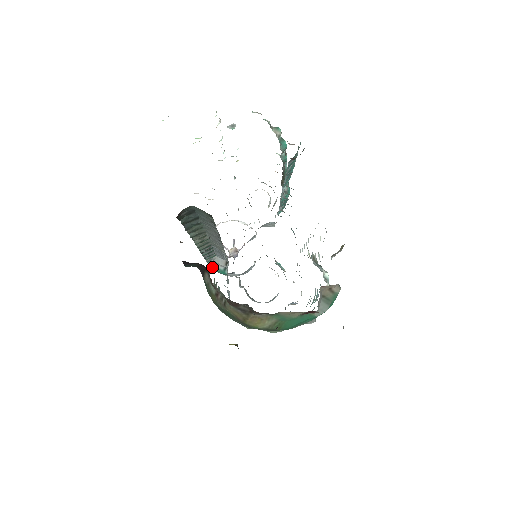
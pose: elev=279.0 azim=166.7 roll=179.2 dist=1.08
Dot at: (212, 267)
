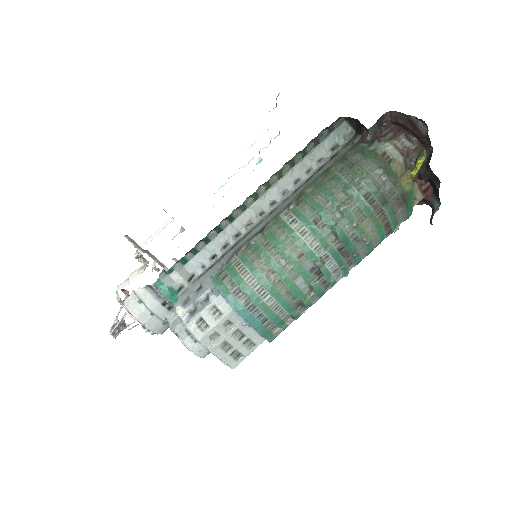
Dot at: (164, 283)
